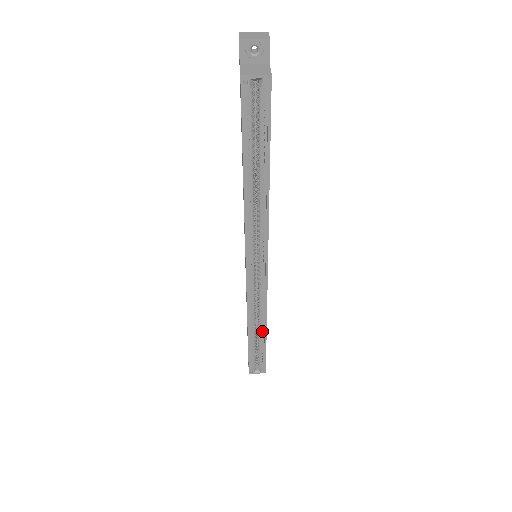
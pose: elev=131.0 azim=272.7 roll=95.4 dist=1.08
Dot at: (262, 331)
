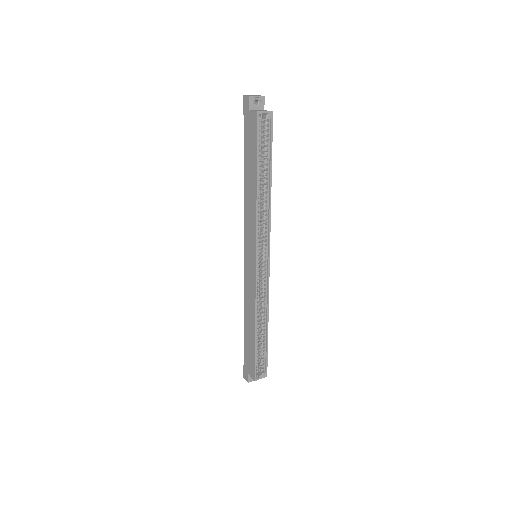
Dot at: (264, 327)
